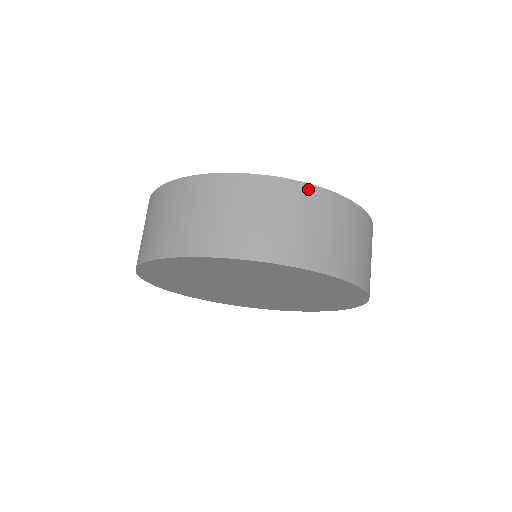
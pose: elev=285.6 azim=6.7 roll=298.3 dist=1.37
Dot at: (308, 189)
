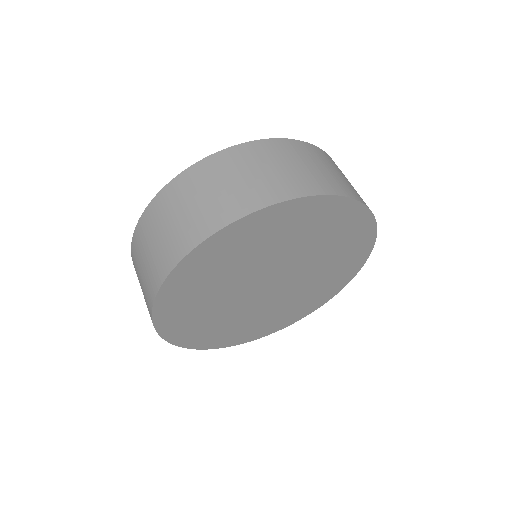
Dot at: occluded
